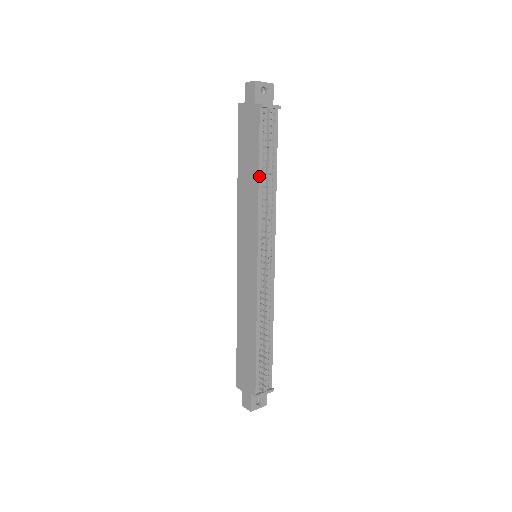
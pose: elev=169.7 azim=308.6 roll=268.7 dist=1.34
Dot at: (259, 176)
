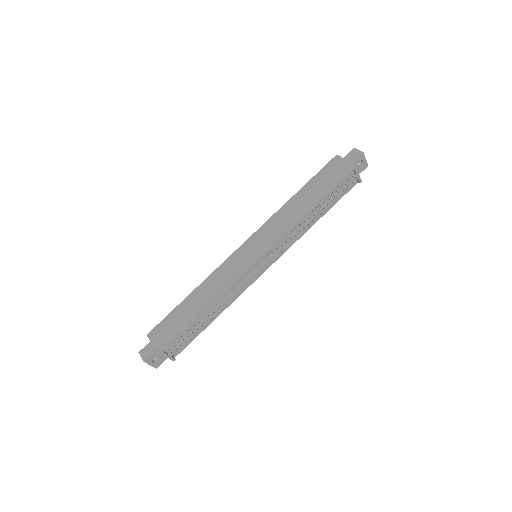
Dot at: (313, 208)
